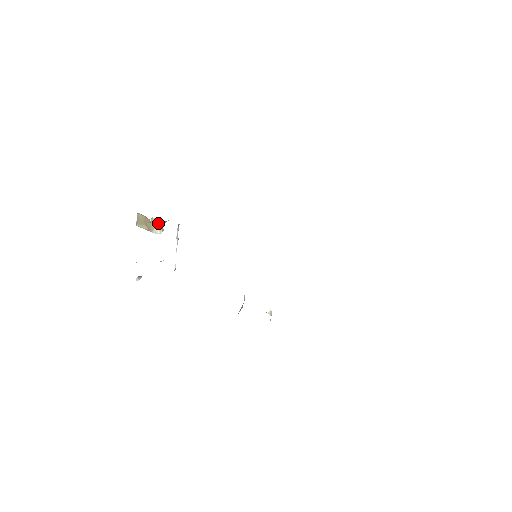
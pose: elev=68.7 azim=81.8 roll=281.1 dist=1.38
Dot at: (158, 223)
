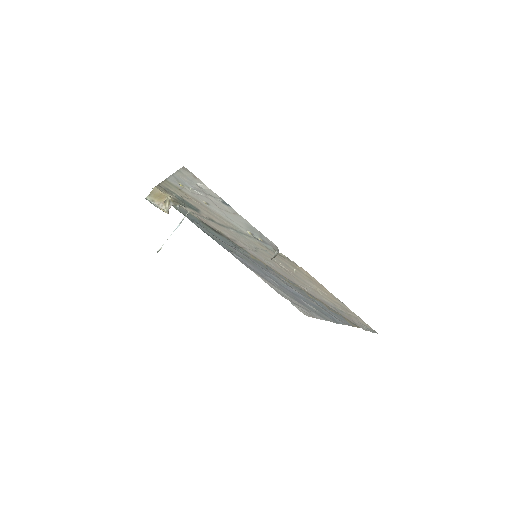
Dot at: (169, 204)
